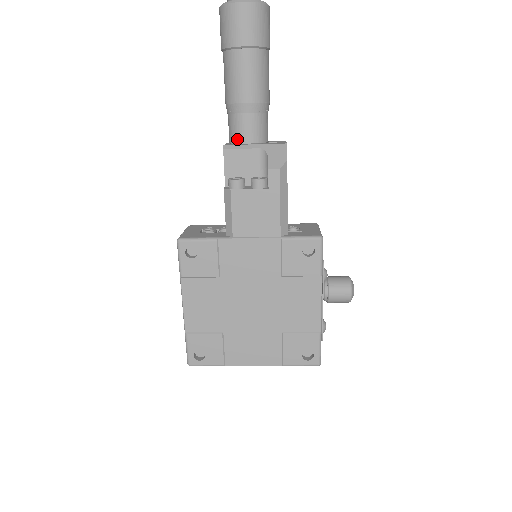
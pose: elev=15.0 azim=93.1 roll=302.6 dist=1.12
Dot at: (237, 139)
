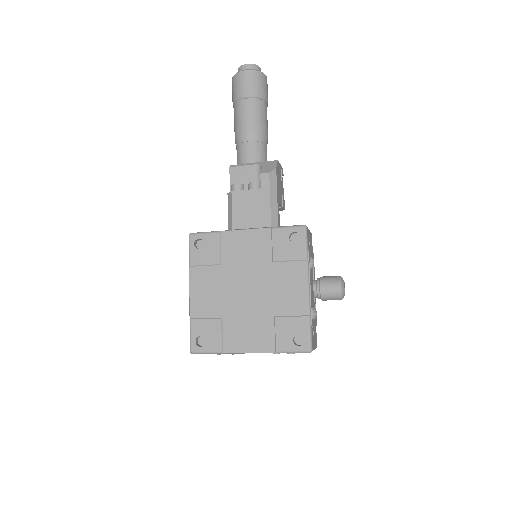
Dot at: (241, 161)
